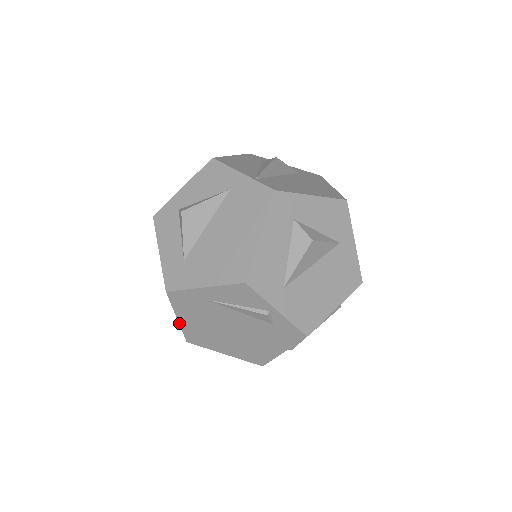
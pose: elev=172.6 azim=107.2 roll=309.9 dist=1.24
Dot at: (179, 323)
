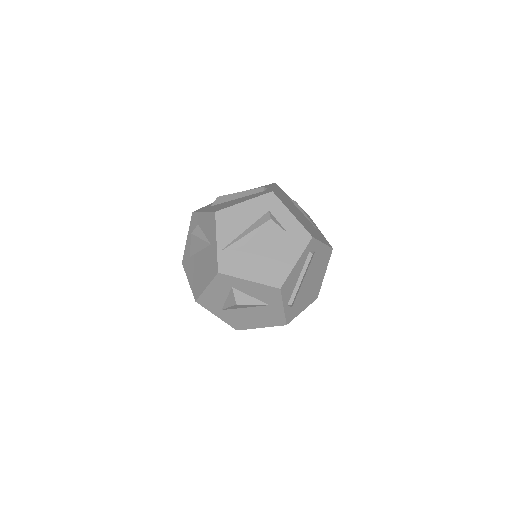
Dot at: occluded
